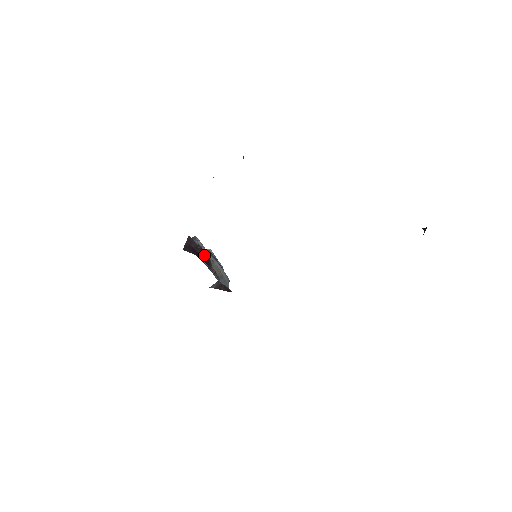
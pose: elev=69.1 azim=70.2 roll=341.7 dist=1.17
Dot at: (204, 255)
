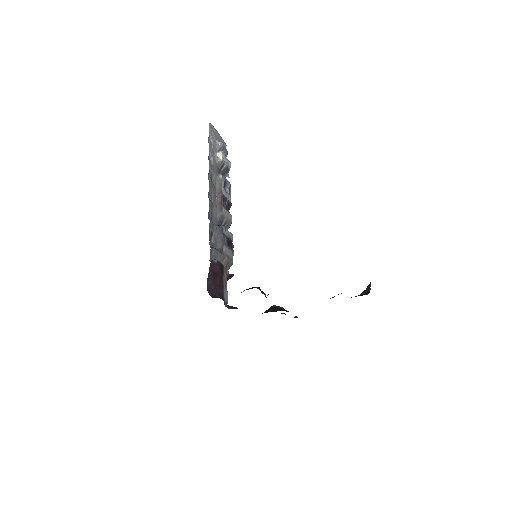
Dot at: (220, 269)
